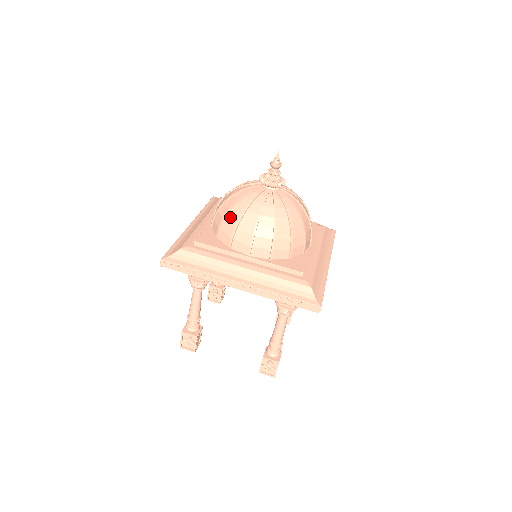
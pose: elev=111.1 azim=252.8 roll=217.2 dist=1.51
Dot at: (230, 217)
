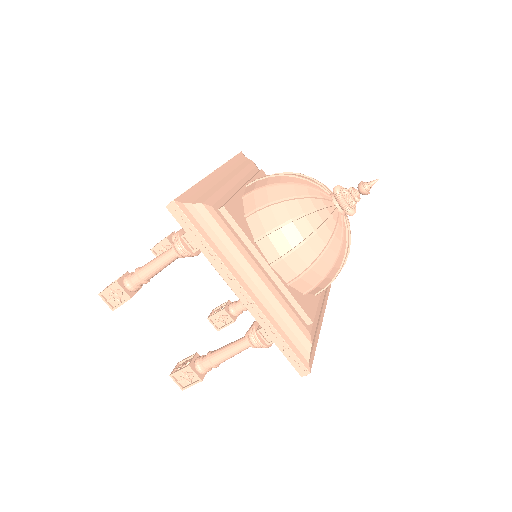
Dot at: (280, 208)
